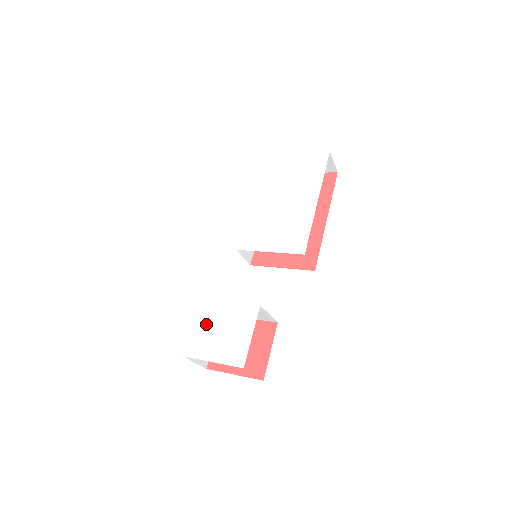
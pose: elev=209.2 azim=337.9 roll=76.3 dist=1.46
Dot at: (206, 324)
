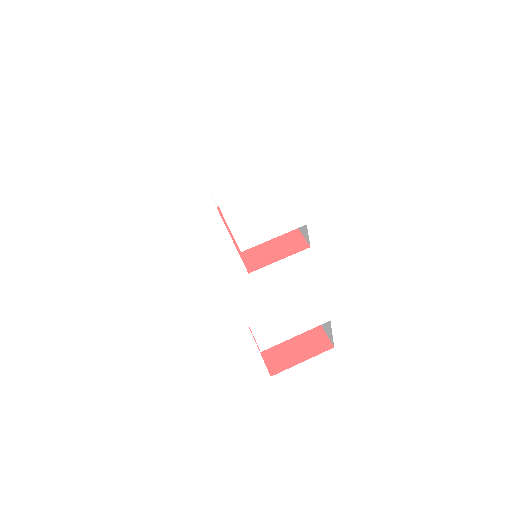
Dot at: (262, 315)
